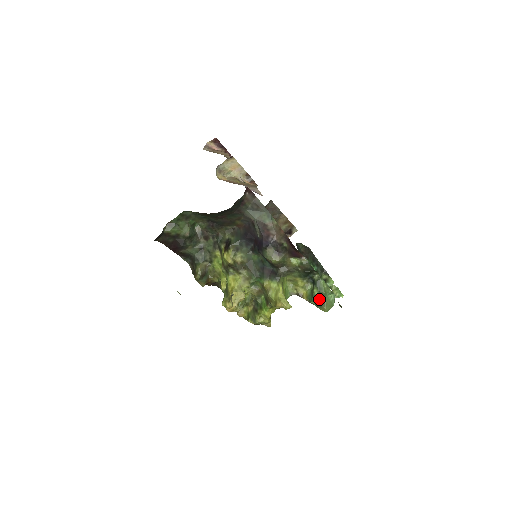
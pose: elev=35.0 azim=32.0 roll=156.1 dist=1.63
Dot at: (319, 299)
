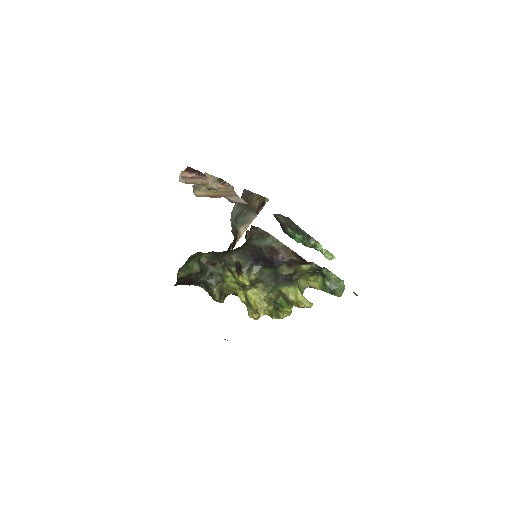
Dot at: (332, 289)
